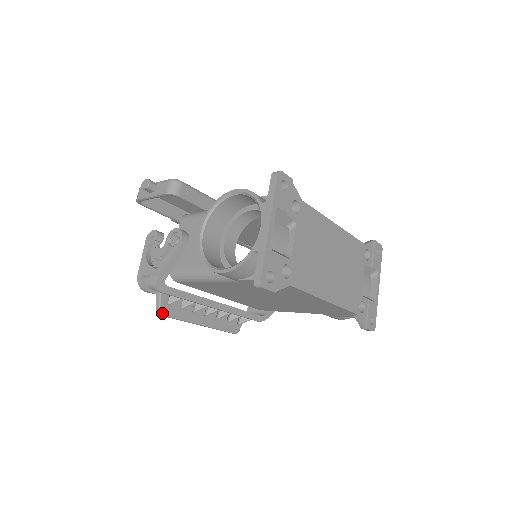
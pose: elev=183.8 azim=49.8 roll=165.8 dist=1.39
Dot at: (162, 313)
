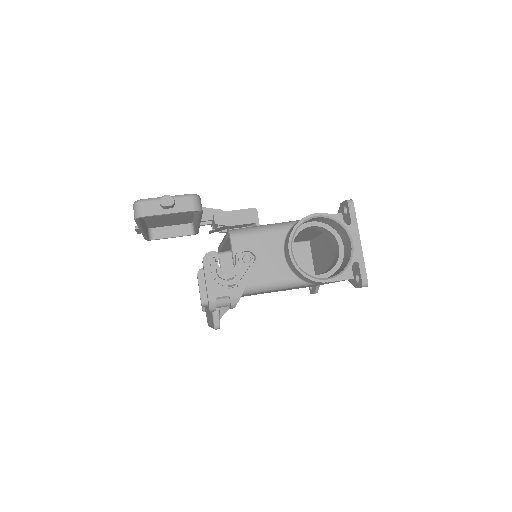
Dot at: occluded
